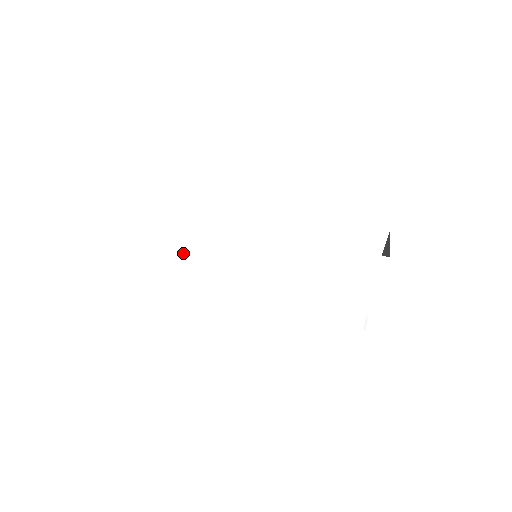
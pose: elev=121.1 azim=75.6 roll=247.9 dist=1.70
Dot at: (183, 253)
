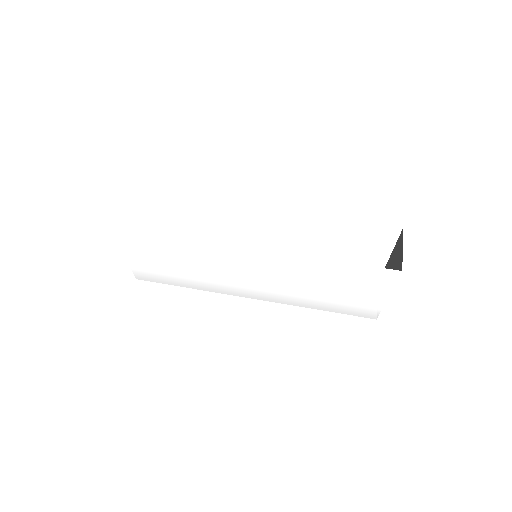
Dot at: (177, 263)
